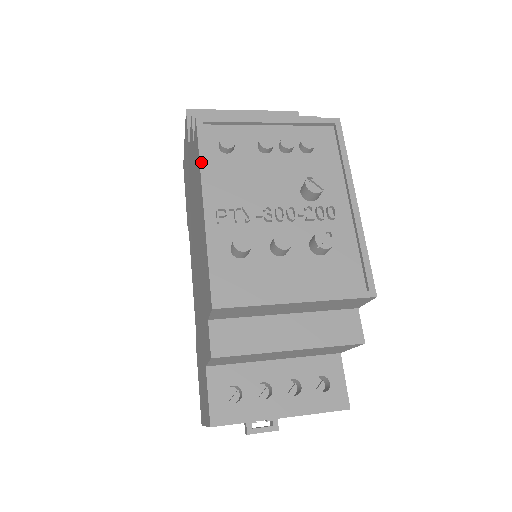
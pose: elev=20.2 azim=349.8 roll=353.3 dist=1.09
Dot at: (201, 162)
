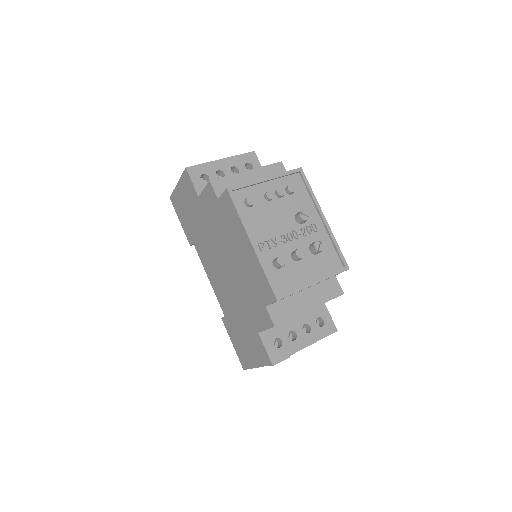
Dot at: (240, 217)
